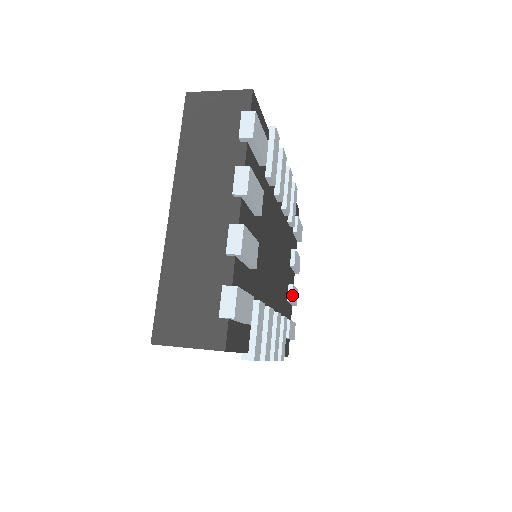
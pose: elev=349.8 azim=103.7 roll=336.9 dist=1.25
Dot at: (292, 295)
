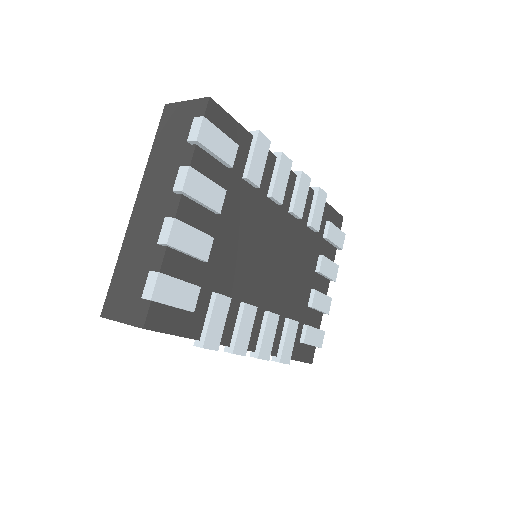
Dot at: (314, 301)
